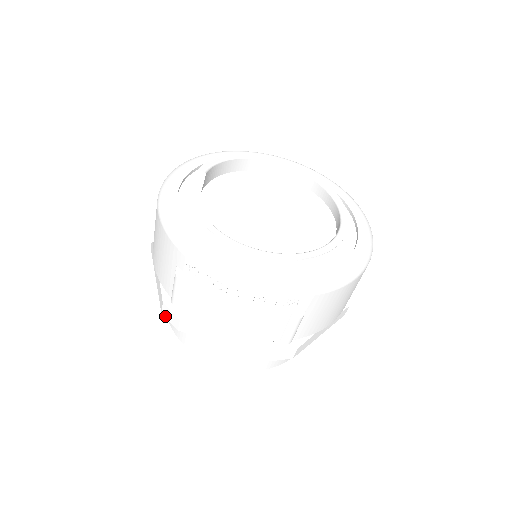
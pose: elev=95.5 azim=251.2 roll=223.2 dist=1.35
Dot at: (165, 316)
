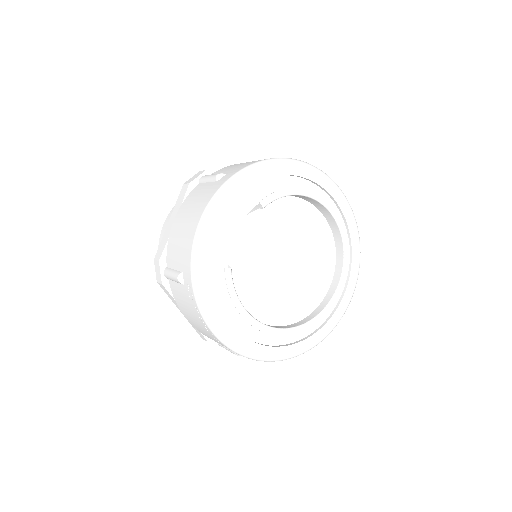
Dot at: (155, 265)
